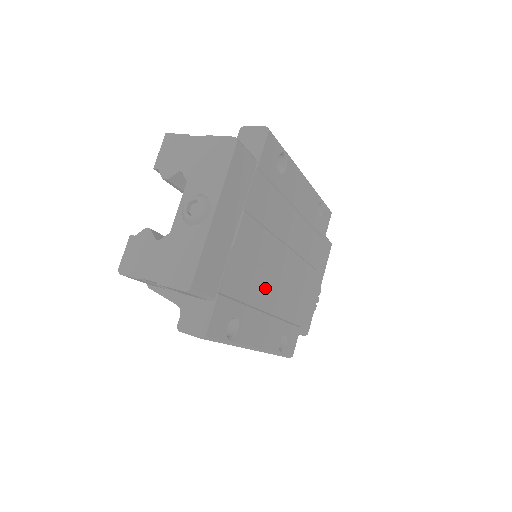
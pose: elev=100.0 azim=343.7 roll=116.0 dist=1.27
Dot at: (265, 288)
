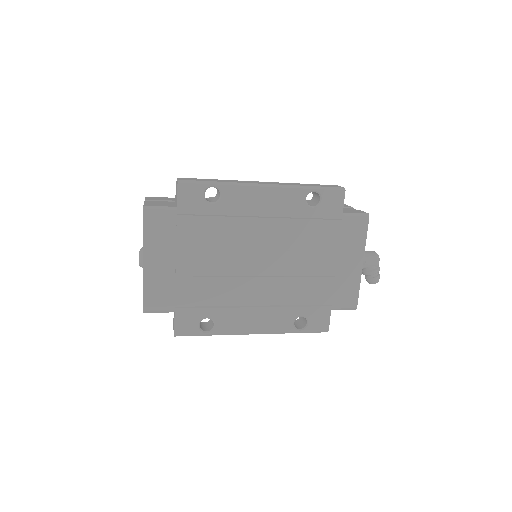
Dot at: (243, 289)
